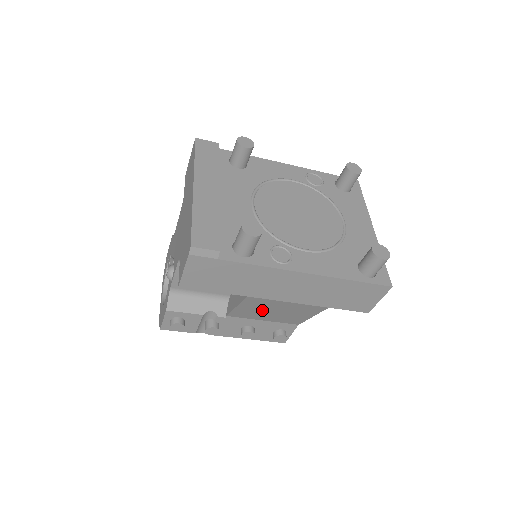
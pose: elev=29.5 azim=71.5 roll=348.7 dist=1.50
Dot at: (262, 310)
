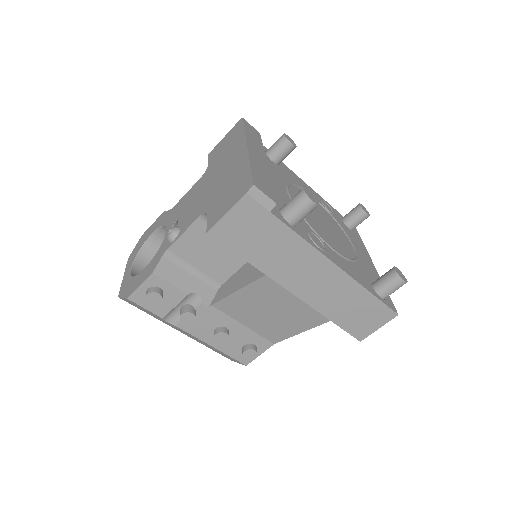
Dot at: (259, 305)
